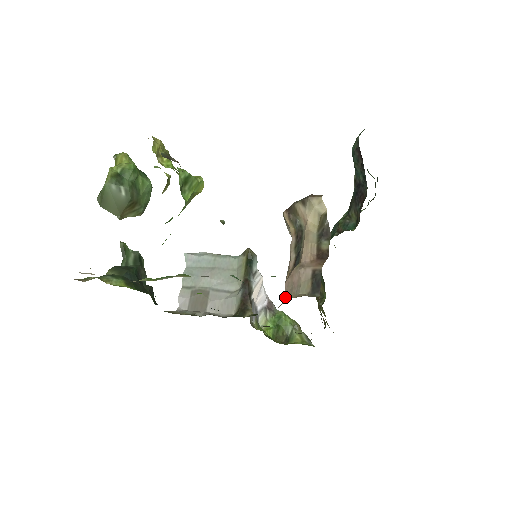
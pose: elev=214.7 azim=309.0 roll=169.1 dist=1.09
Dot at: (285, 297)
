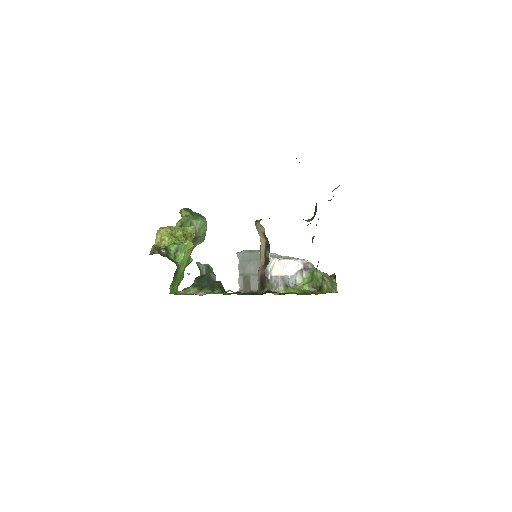
Dot at: occluded
